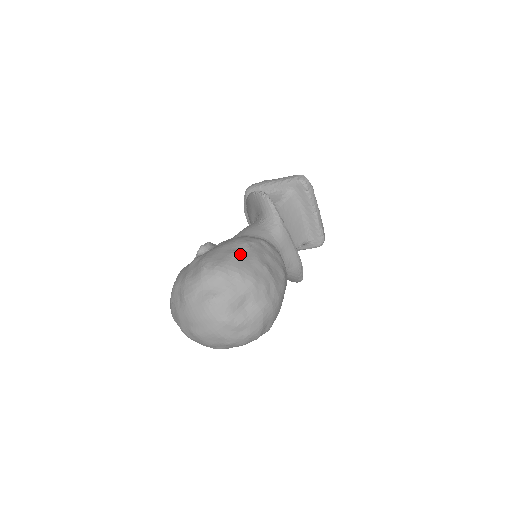
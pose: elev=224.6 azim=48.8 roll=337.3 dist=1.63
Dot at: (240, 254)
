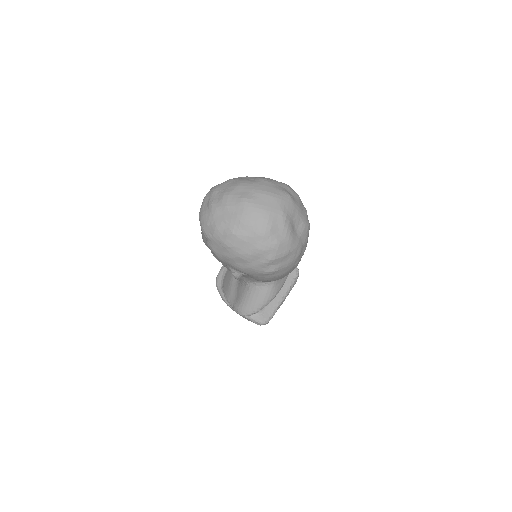
Dot at: occluded
